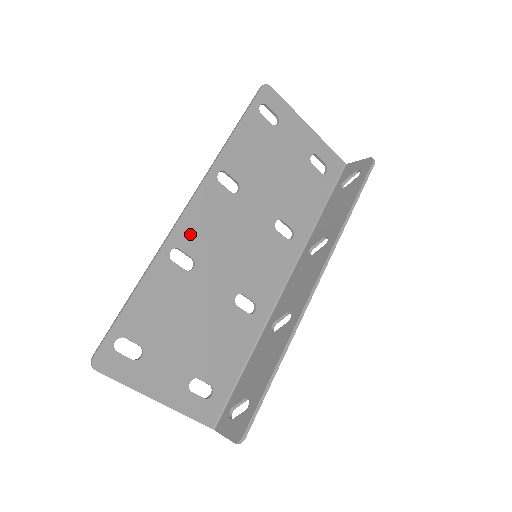
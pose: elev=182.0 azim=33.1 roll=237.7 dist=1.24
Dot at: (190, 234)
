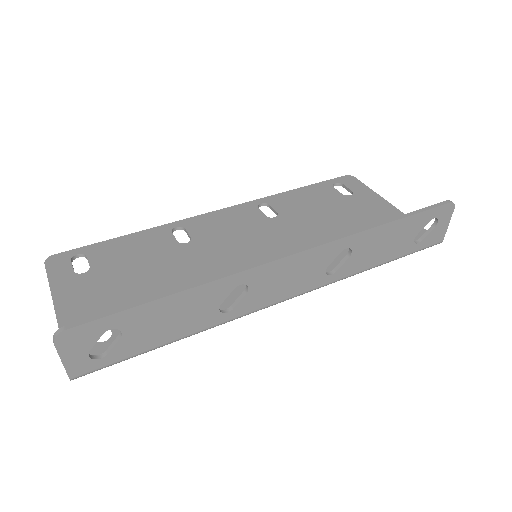
Dot at: (203, 225)
